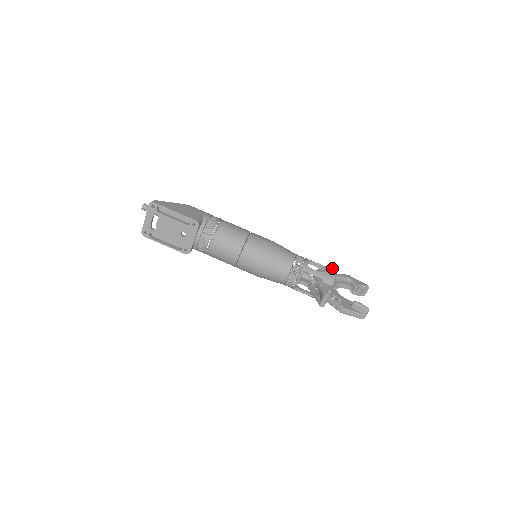
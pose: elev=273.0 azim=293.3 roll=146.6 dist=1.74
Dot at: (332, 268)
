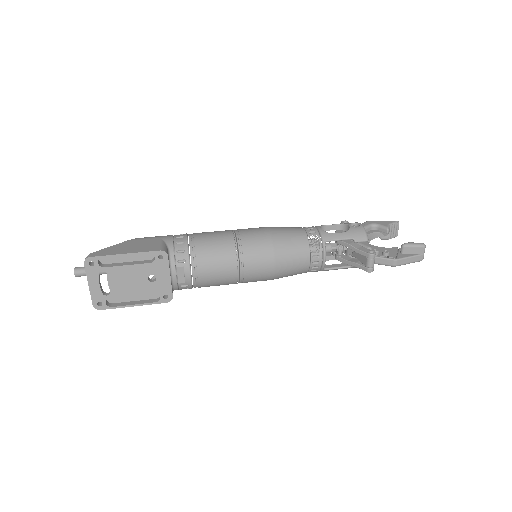
Dot at: occluded
